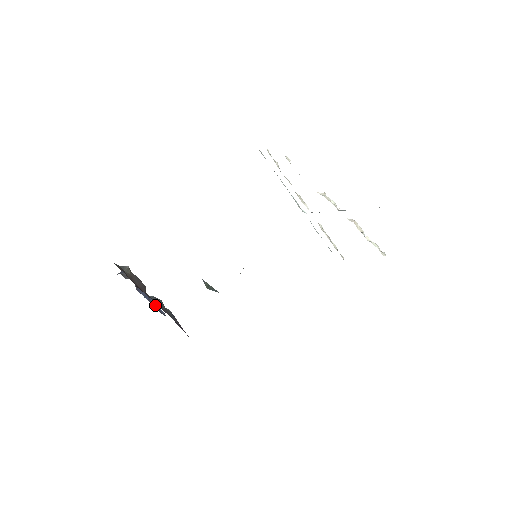
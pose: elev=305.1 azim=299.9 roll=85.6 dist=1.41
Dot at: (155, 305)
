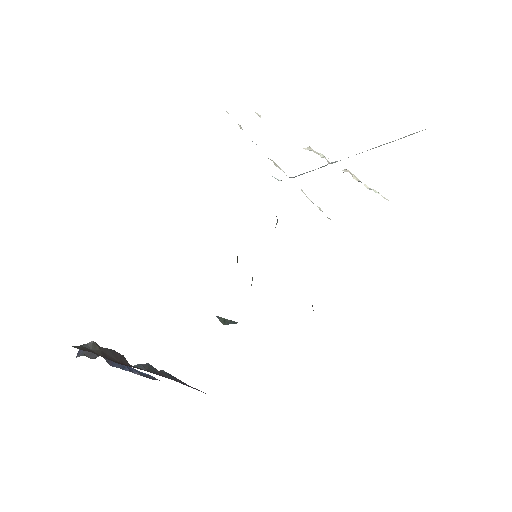
Dot at: (139, 372)
